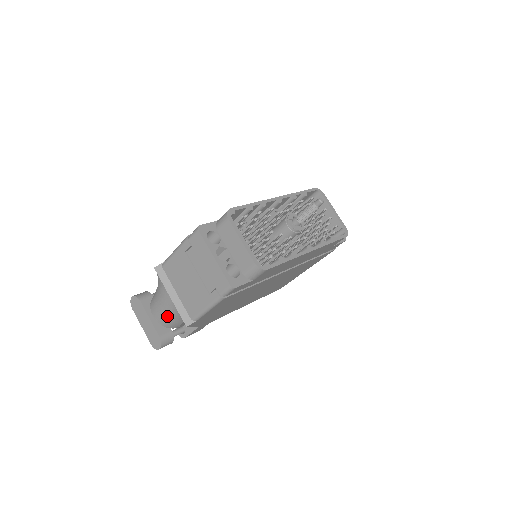
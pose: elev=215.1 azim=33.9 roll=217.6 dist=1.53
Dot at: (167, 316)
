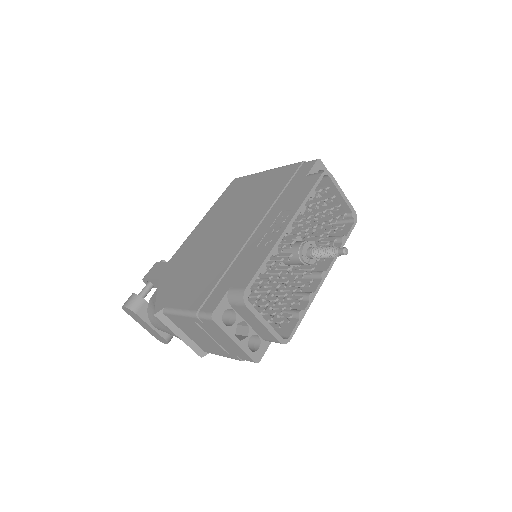
Dot at: occluded
